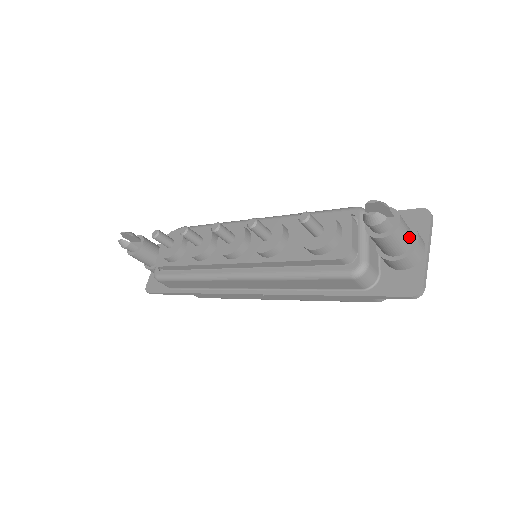
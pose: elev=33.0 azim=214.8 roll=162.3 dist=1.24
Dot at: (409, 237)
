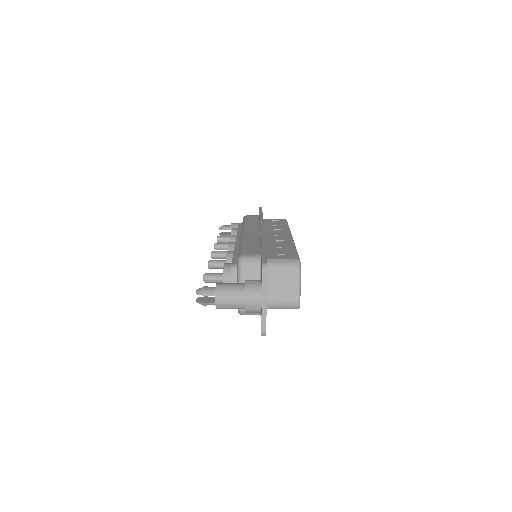
Dot at: (236, 303)
